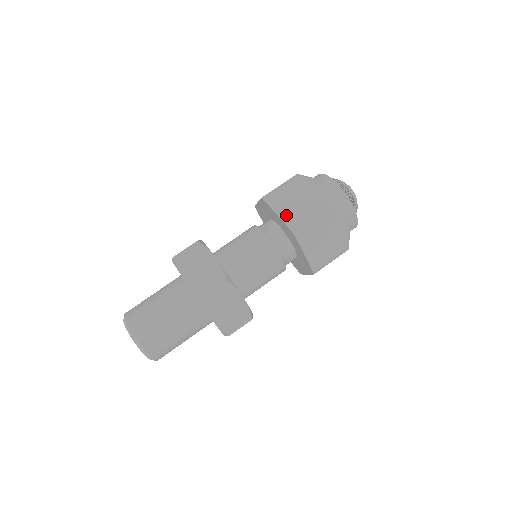
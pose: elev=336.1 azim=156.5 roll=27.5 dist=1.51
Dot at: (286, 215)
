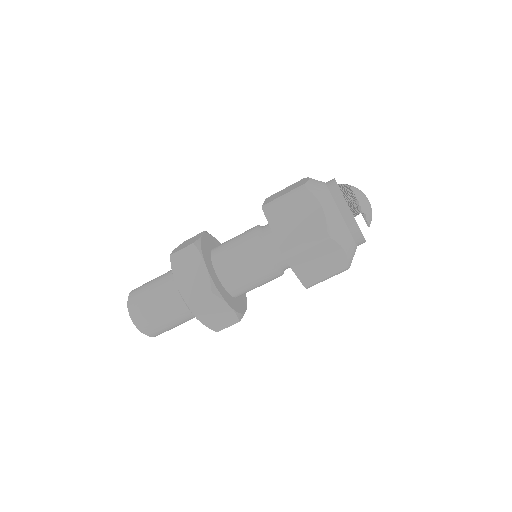
Dot at: (269, 200)
